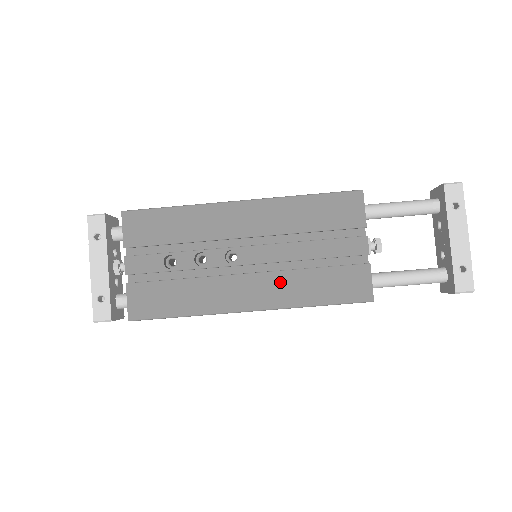
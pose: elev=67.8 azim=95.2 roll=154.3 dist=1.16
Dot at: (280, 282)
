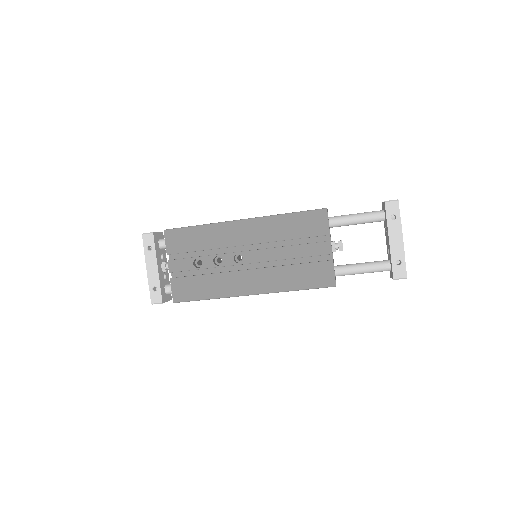
Dot at: (271, 275)
